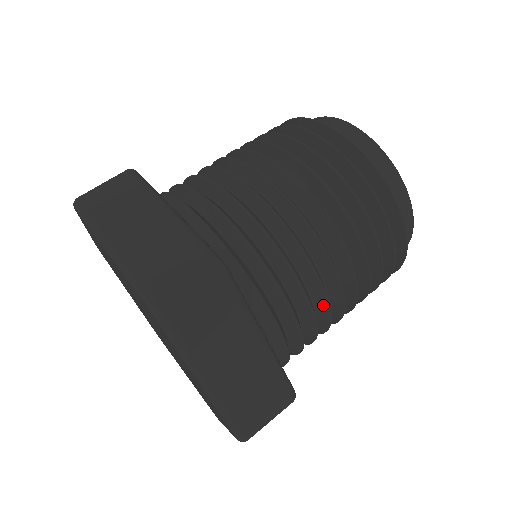
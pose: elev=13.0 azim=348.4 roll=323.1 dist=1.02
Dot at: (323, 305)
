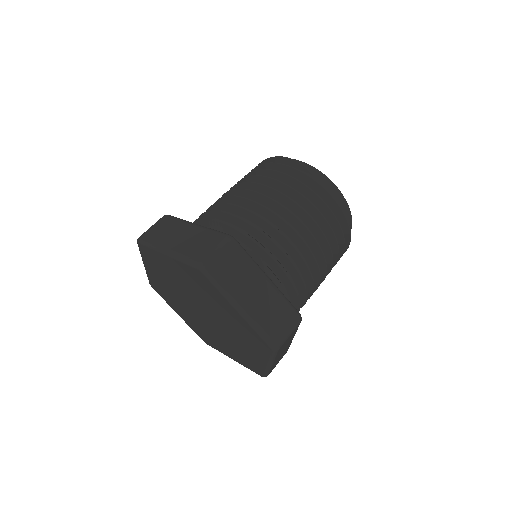
Dot at: occluded
